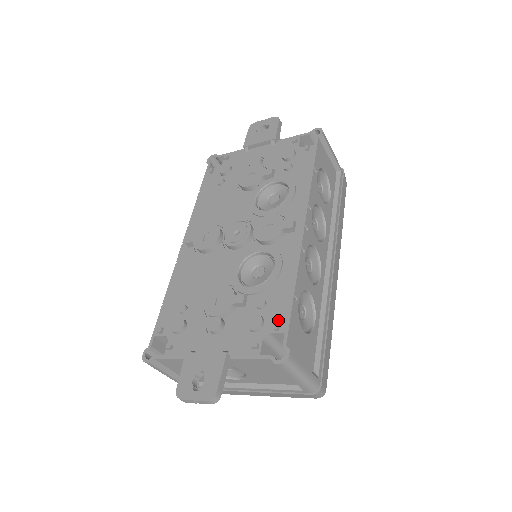
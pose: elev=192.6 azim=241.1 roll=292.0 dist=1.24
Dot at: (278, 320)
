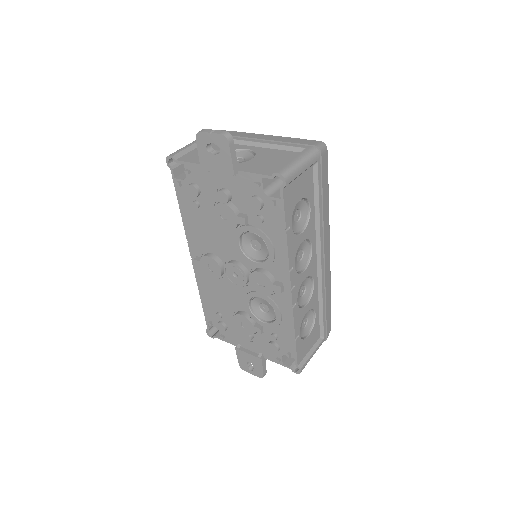
Dot at: (289, 350)
